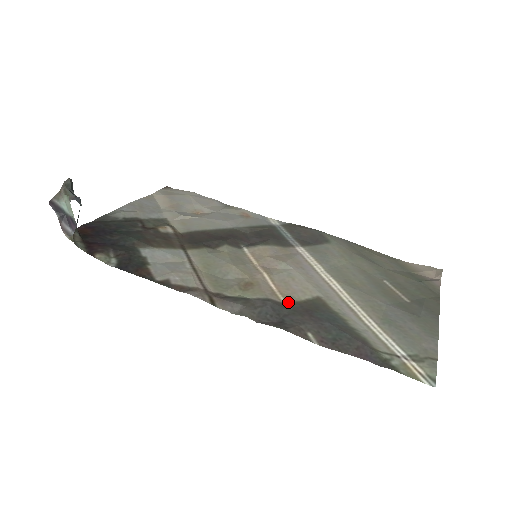
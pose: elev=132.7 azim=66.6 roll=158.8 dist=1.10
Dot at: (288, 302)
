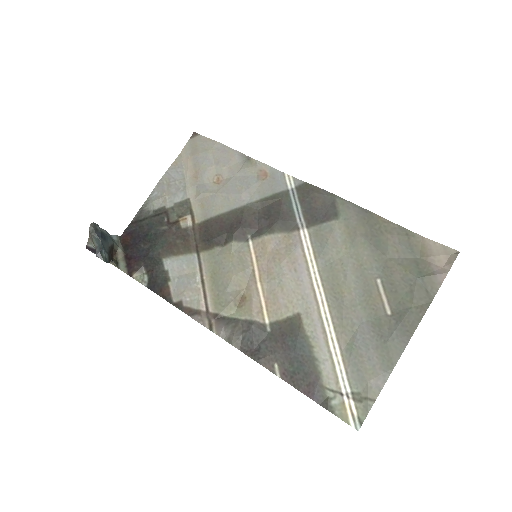
Dot at: (270, 322)
